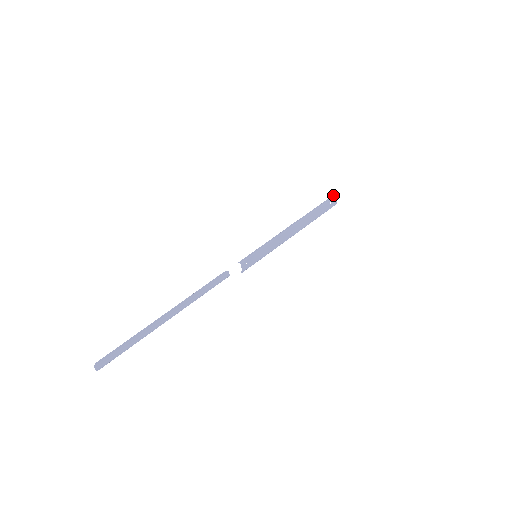
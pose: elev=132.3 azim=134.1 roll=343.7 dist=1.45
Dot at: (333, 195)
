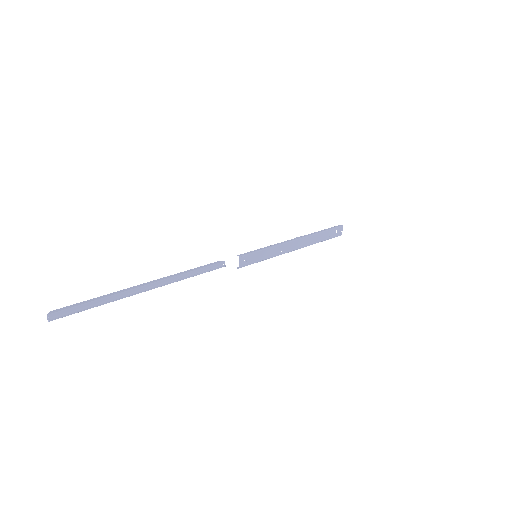
Dot at: occluded
